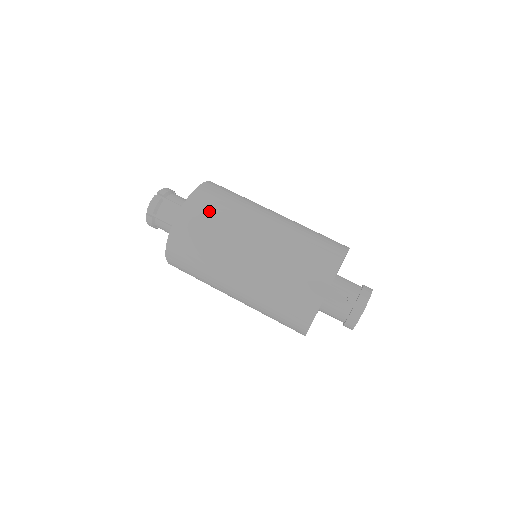
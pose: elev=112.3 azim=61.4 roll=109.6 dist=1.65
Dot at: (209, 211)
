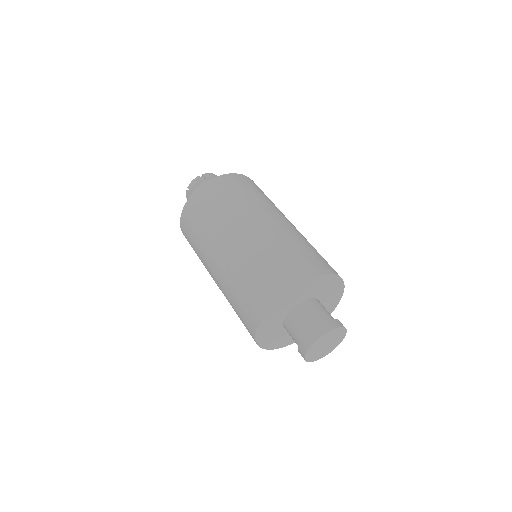
Dot at: (220, 195)
